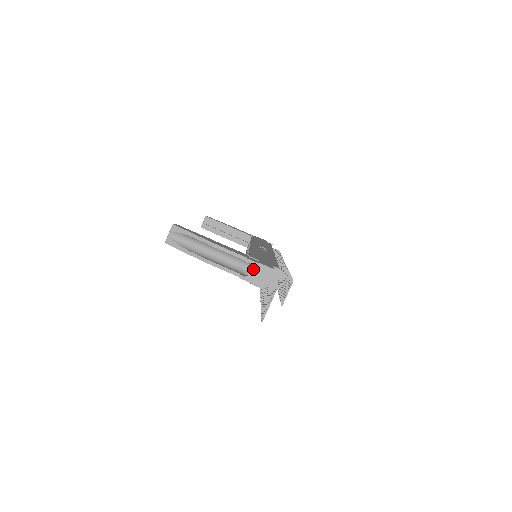
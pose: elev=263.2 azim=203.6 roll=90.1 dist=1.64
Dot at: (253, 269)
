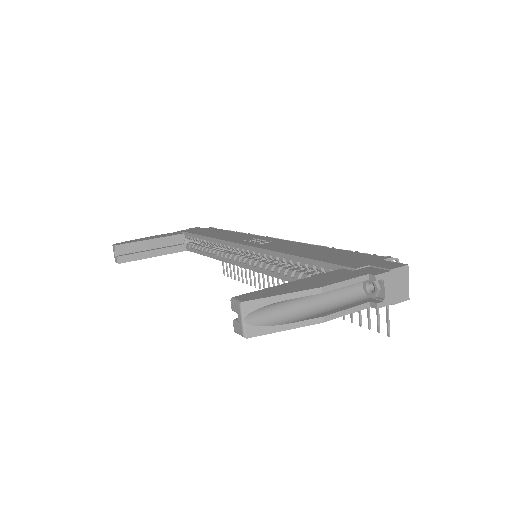
Dot at: (387, 284)
